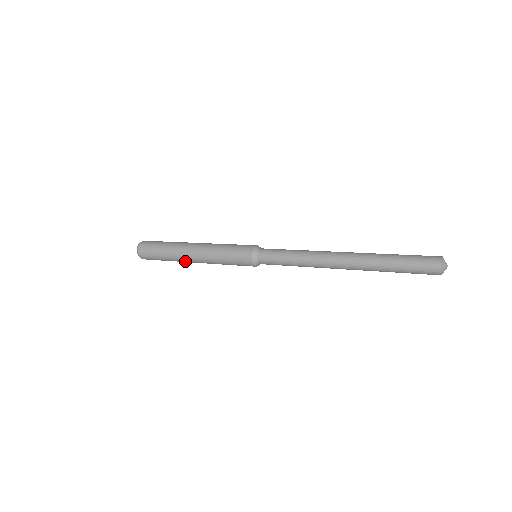
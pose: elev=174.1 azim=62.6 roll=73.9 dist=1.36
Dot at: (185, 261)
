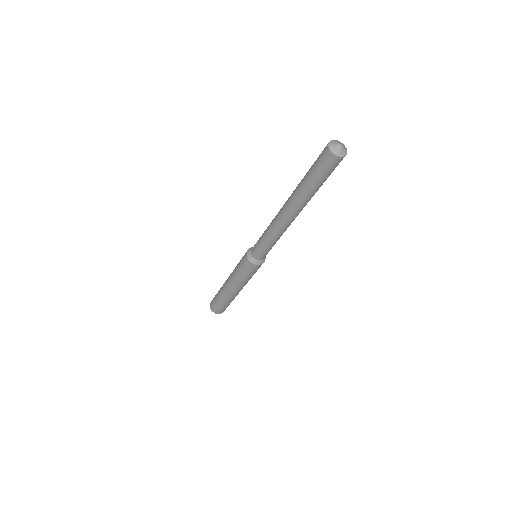
Dot at: (224, 288)
